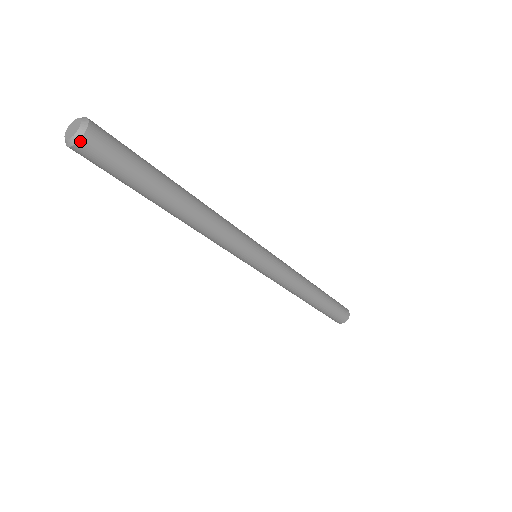
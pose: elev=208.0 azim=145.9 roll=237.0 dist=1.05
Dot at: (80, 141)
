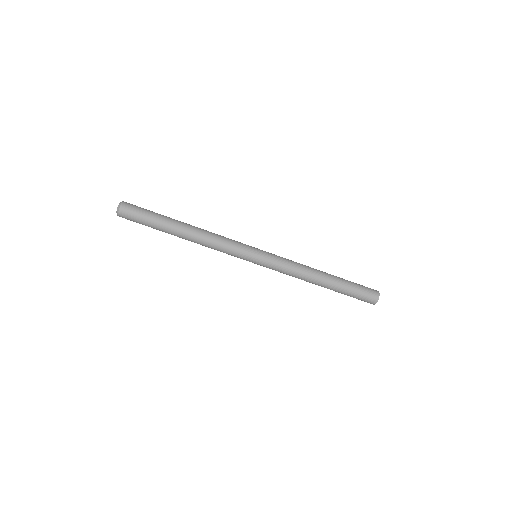
Dot at: (119, 210)
